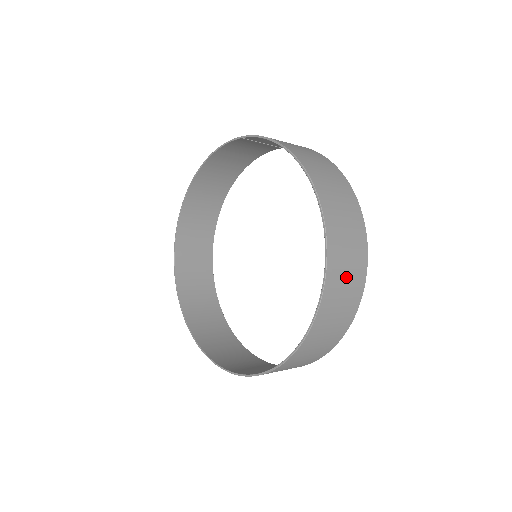
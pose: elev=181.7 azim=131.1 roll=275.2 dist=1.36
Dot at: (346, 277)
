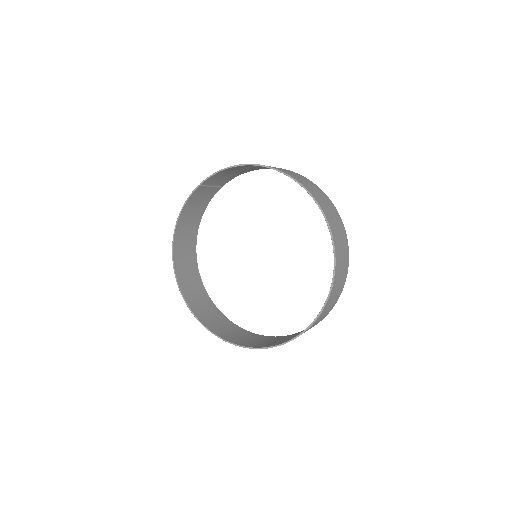
Dot at: (328, 208)
